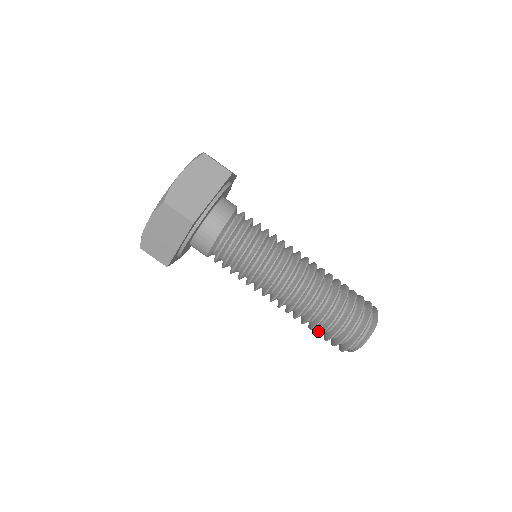
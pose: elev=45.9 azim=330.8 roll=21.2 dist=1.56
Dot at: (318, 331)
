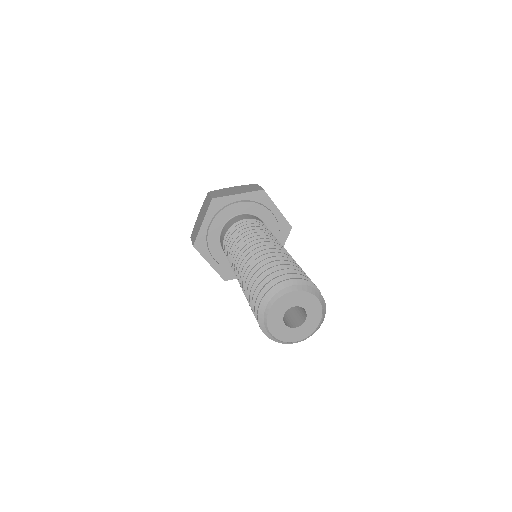
Dot at: occluded
